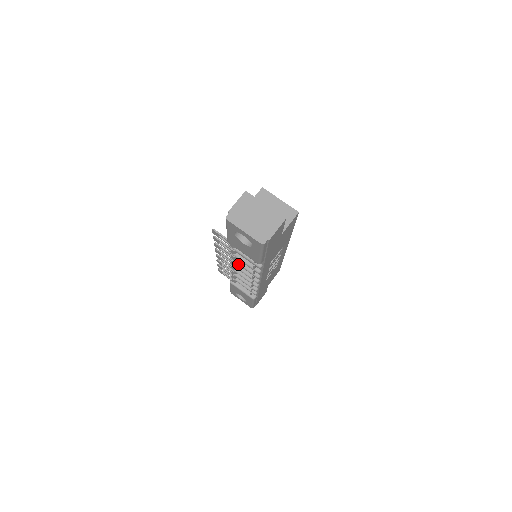
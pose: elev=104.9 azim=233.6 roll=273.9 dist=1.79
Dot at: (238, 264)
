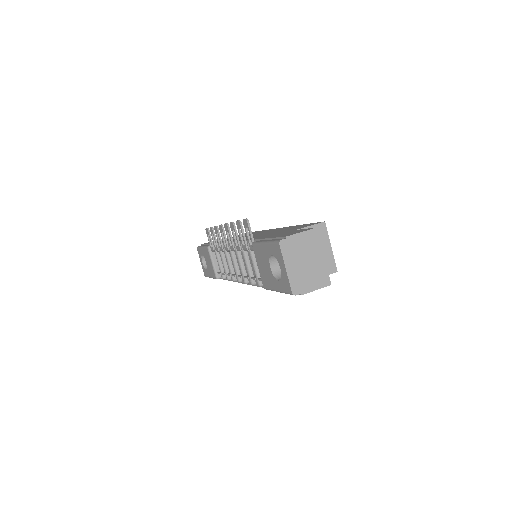
Dot at: (237, 256)
